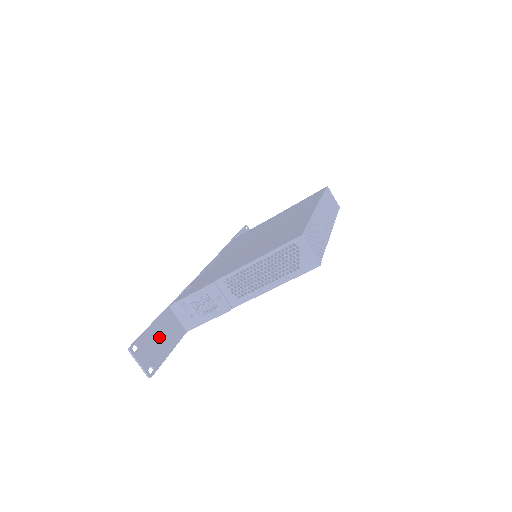
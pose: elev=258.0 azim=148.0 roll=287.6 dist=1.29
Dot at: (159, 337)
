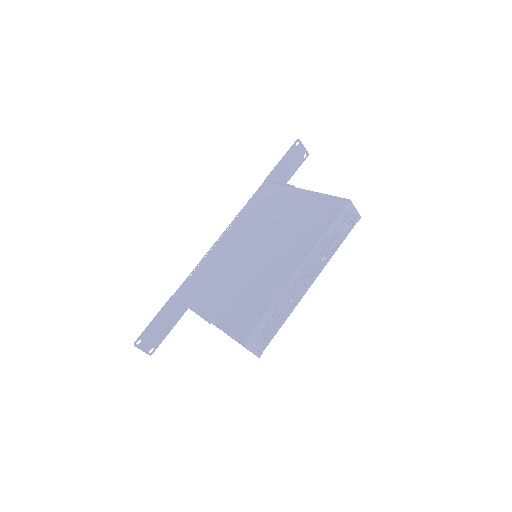
Dot at: (161, 325)
